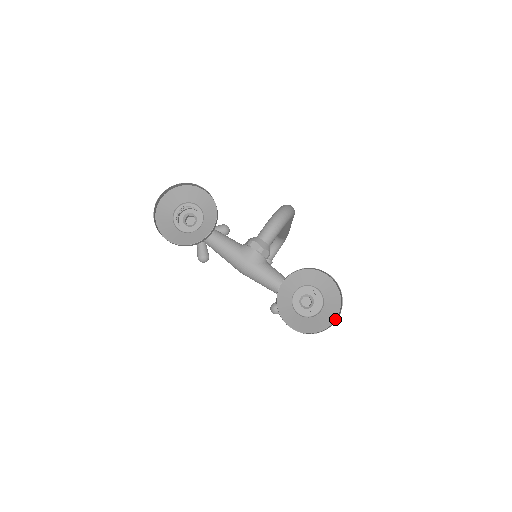
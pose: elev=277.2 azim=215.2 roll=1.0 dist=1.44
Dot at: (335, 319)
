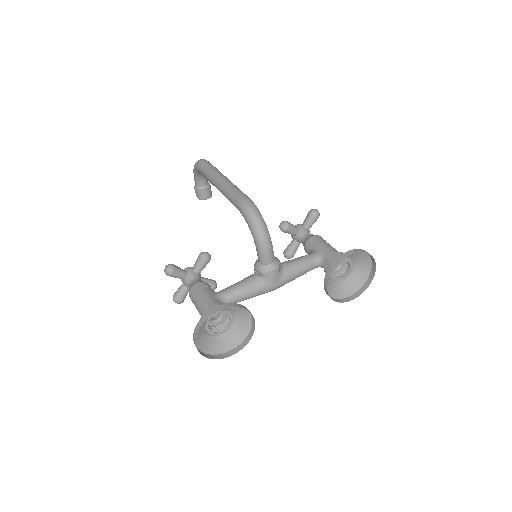
Dot at: (371, 265)
